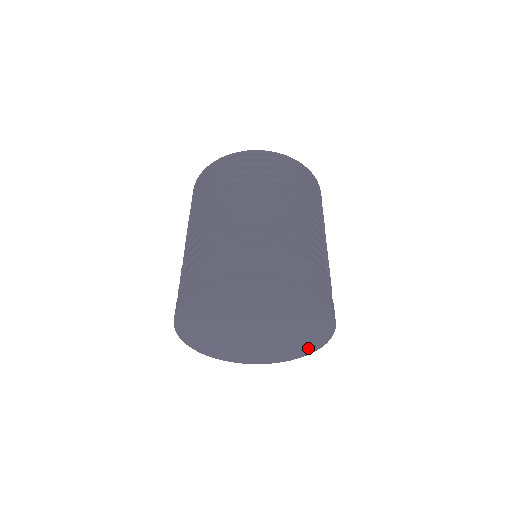
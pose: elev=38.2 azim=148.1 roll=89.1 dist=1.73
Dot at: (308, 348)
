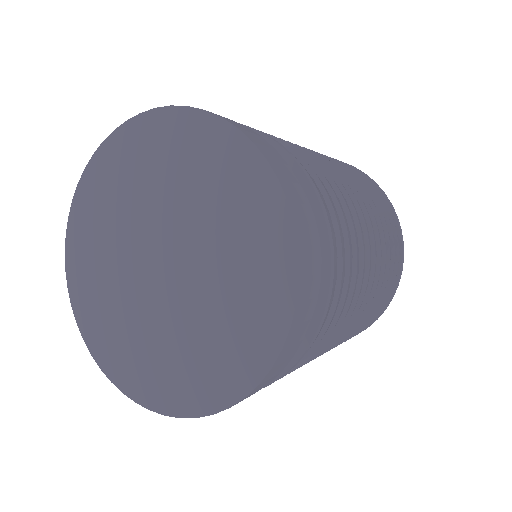
Dot at: (271, 314)
